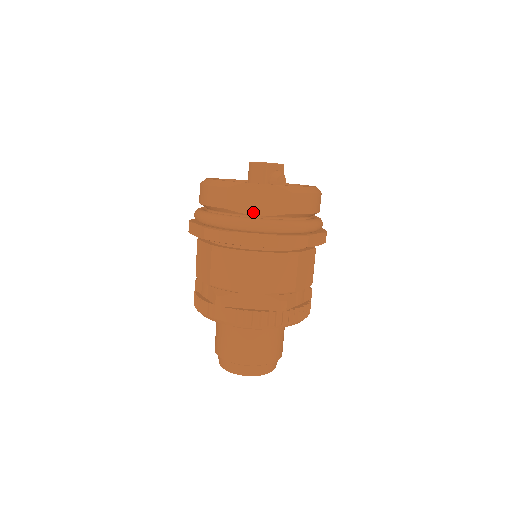
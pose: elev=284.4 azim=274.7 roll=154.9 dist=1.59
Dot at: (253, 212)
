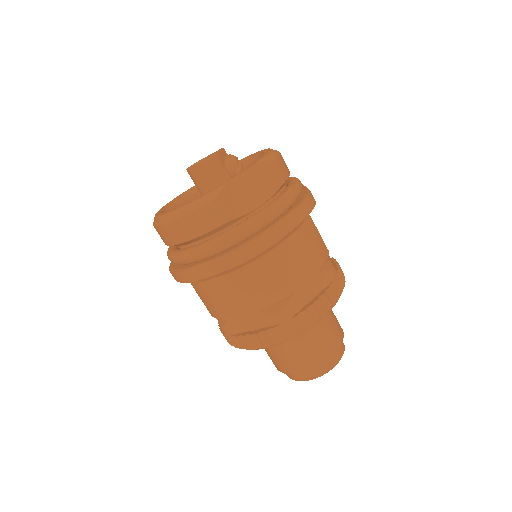
Dot at: (255, 205)
